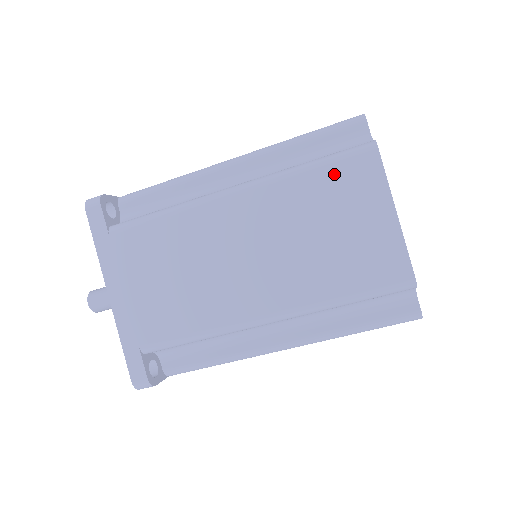
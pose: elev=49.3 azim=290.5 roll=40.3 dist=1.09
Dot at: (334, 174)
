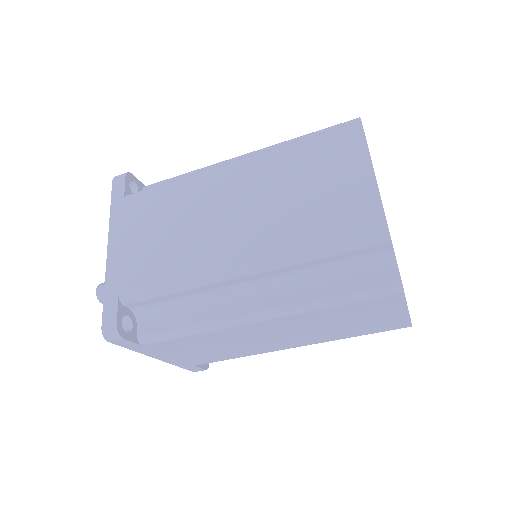
Dot at: (359, 306)
